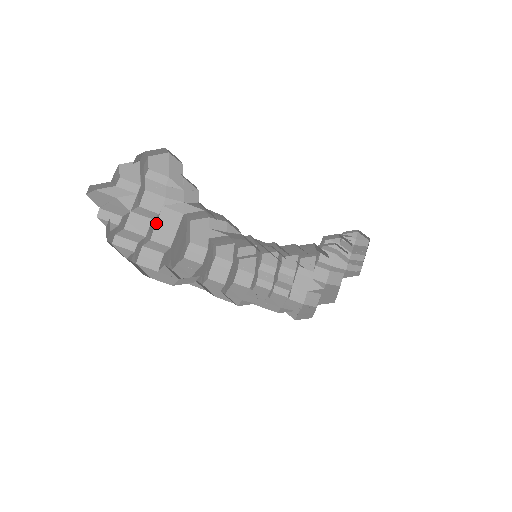
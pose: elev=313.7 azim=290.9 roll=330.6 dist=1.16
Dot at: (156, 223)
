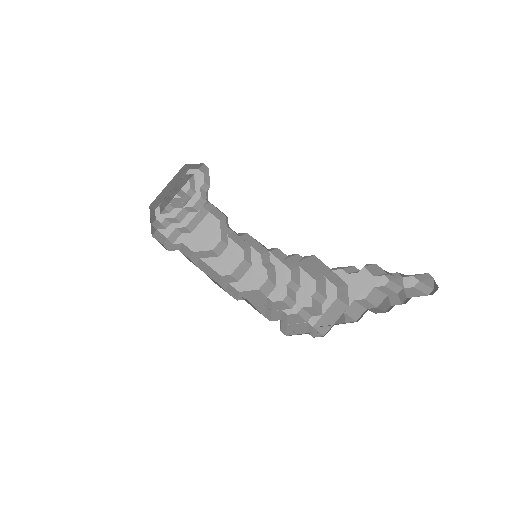
Dot at: (194, 217)
